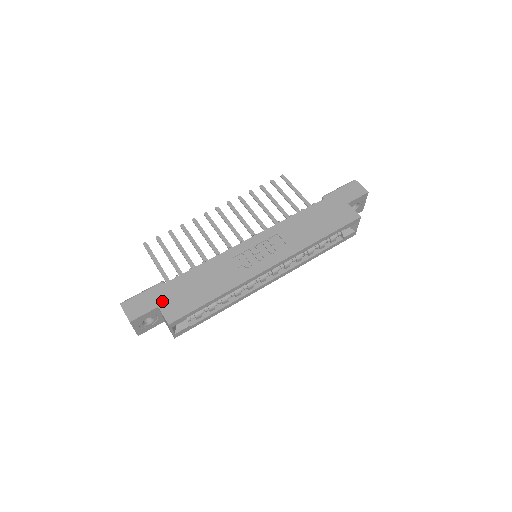
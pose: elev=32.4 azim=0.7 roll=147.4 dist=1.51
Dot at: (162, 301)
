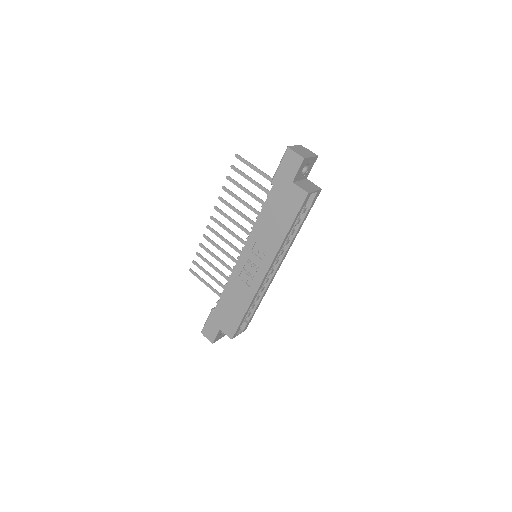
Dot at: (219, 325)
